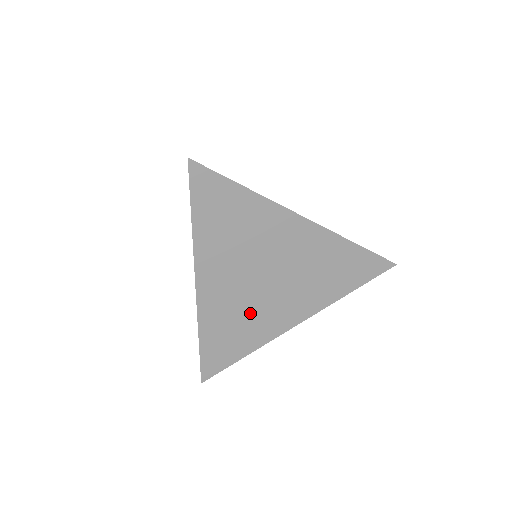
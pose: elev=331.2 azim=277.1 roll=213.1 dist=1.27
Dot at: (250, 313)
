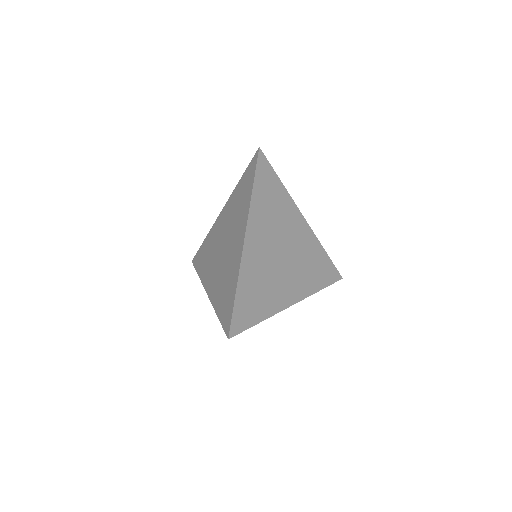
Dot at: (270, 280)
